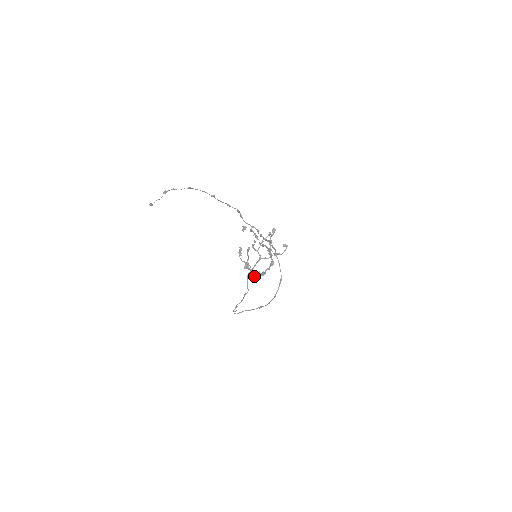
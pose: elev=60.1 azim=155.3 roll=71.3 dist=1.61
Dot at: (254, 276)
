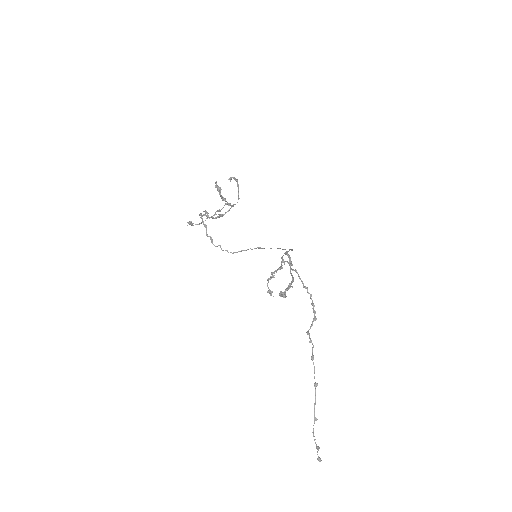
Dot at: occluded
